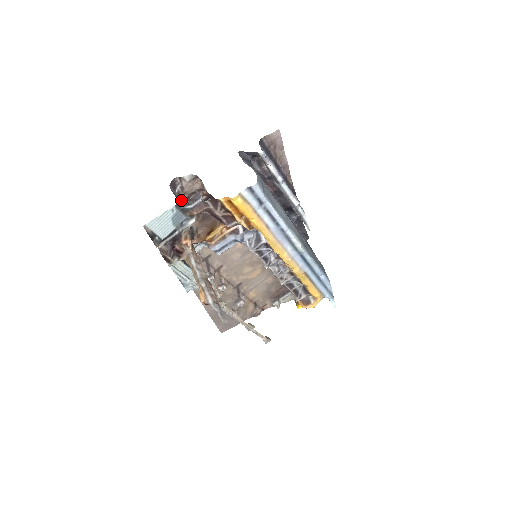
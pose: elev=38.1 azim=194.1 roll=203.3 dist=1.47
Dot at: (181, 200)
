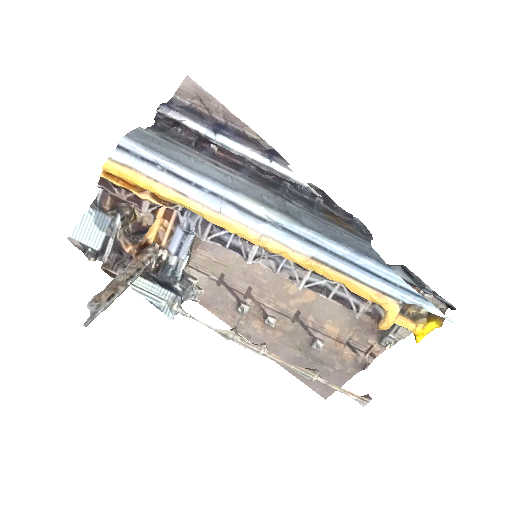
Dot at: occluded
